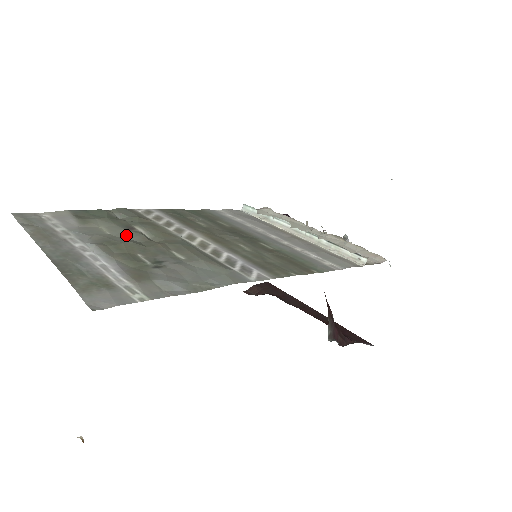
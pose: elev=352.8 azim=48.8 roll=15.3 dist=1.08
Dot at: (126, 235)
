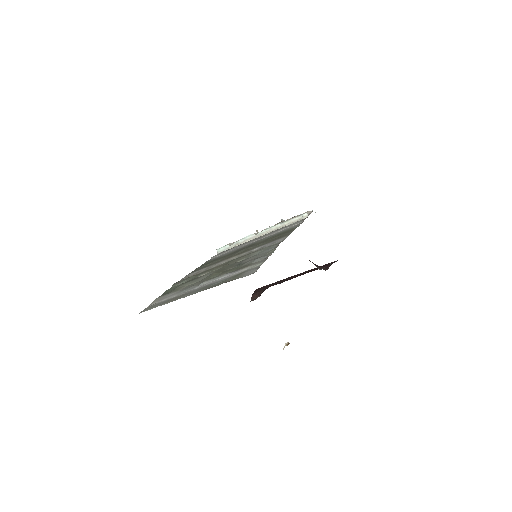
Dot at: (205, 277)
